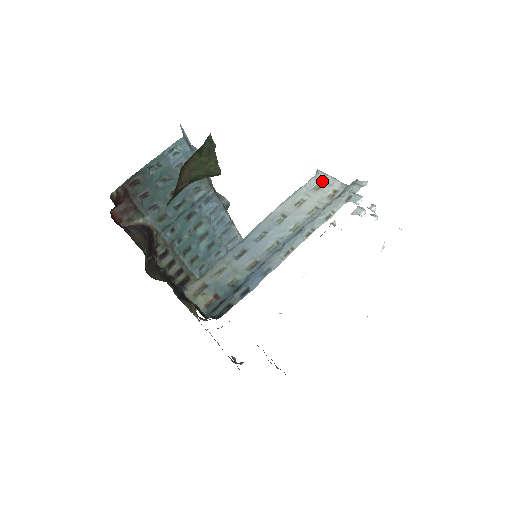
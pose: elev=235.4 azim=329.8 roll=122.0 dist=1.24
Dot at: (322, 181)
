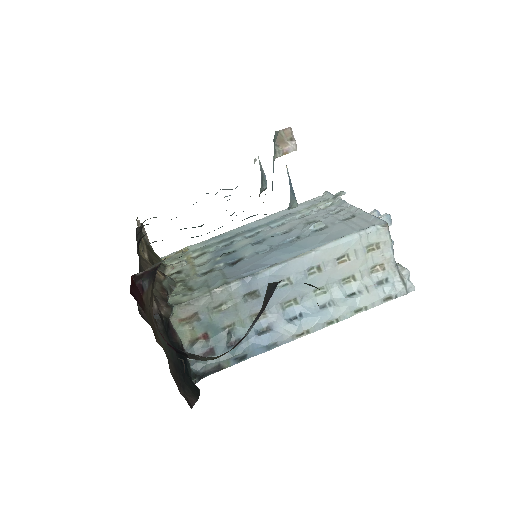
Dot at: (380, 244)
